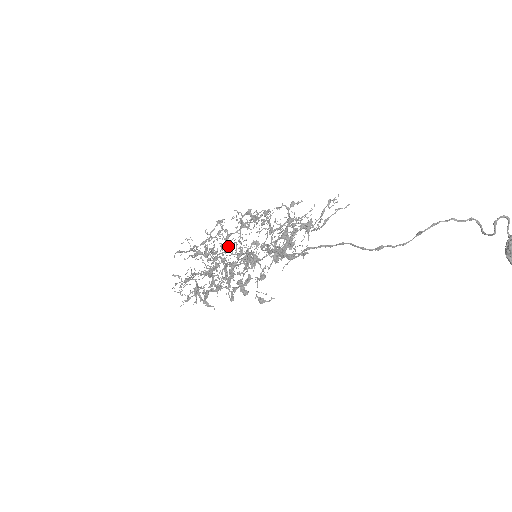
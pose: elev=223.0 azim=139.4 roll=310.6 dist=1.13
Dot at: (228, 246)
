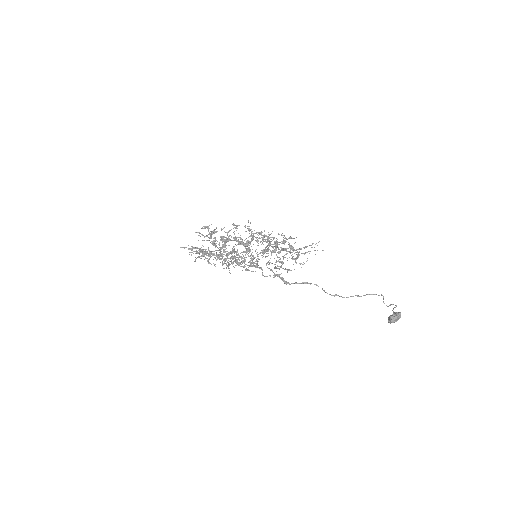
Dot at: (238, 244)
